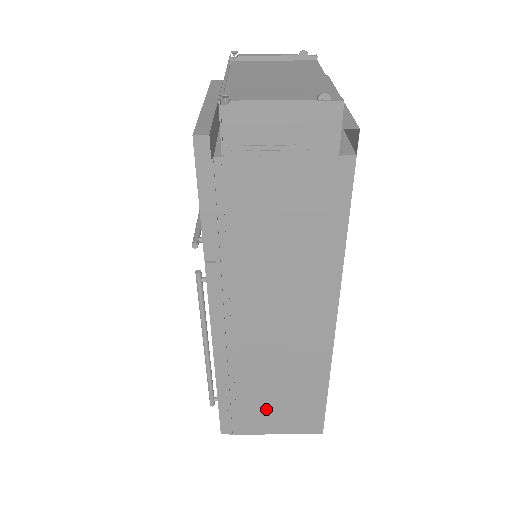
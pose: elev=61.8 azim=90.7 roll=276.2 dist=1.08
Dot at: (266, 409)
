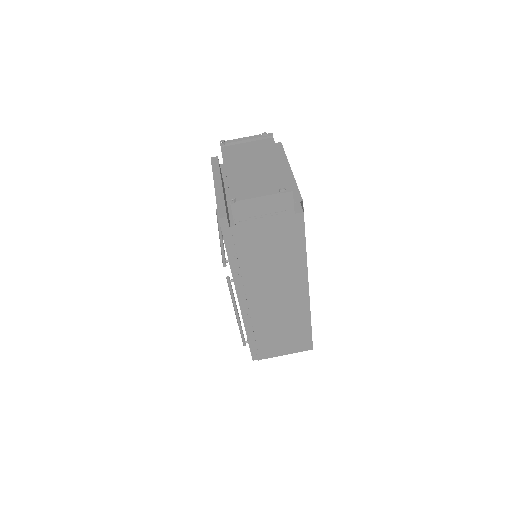
Dot at: (277, 342)
